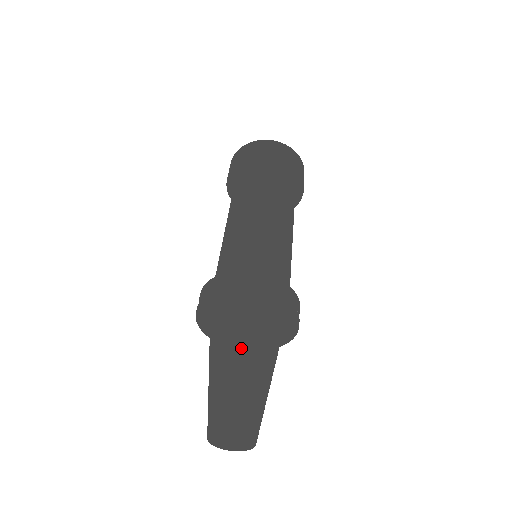
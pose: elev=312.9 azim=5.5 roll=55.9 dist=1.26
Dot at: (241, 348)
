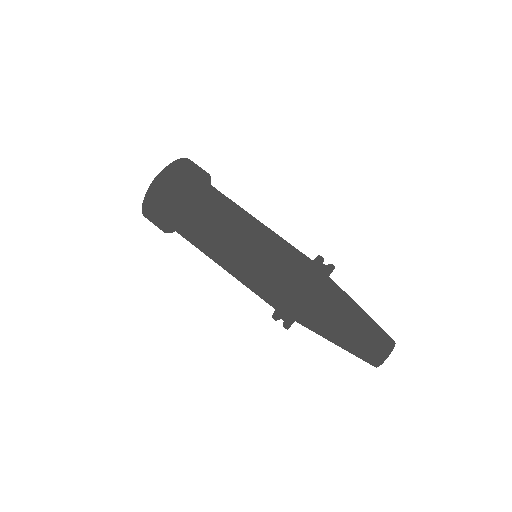
Dot at: (354, 304)
